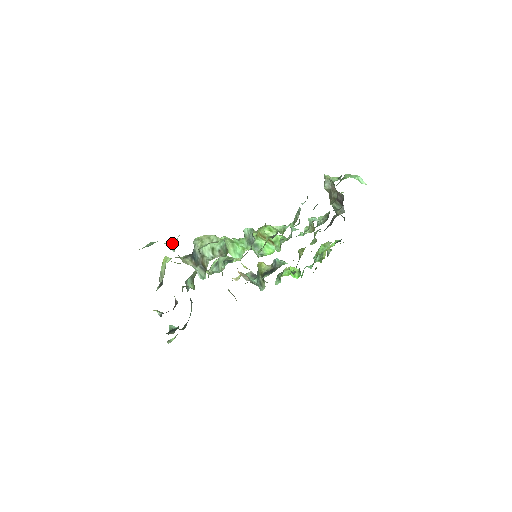
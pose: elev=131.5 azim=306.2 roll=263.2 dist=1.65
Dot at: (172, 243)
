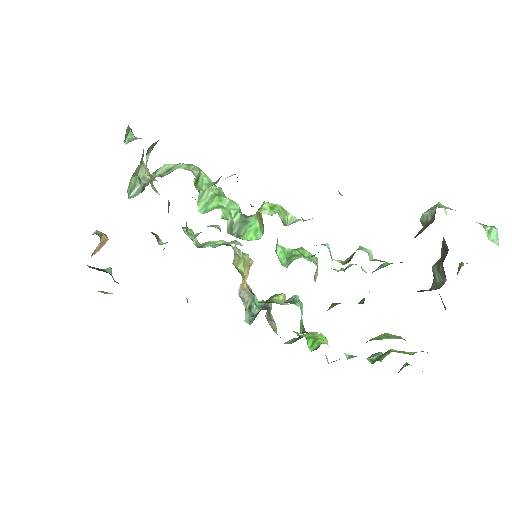
Dot at: occluded
